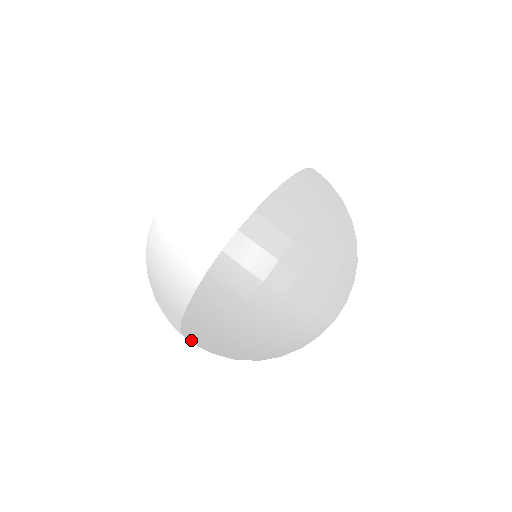
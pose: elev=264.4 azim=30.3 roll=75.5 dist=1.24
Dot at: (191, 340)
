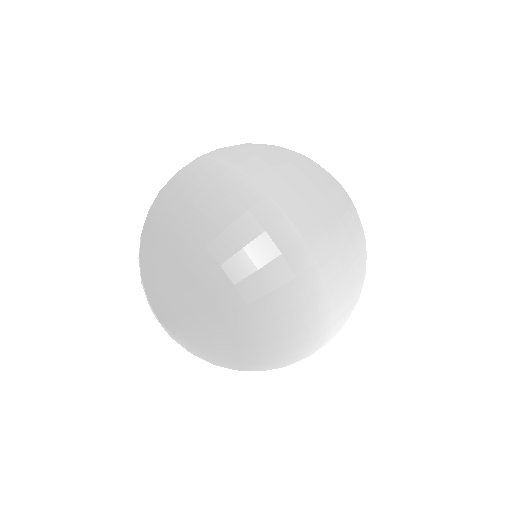
Dot at: (144, 270)
